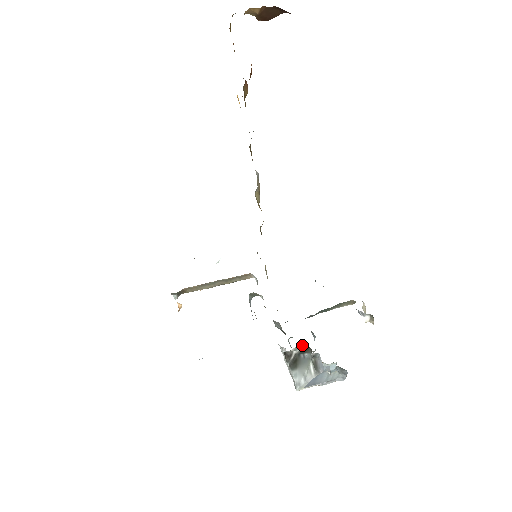
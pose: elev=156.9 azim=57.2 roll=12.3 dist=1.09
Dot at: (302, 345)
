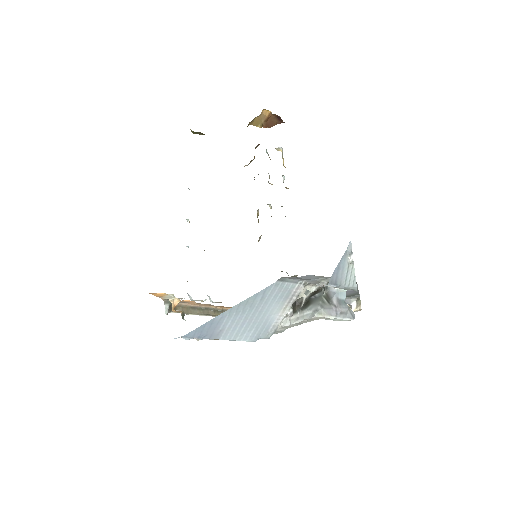
Dot at: (311, 288)
